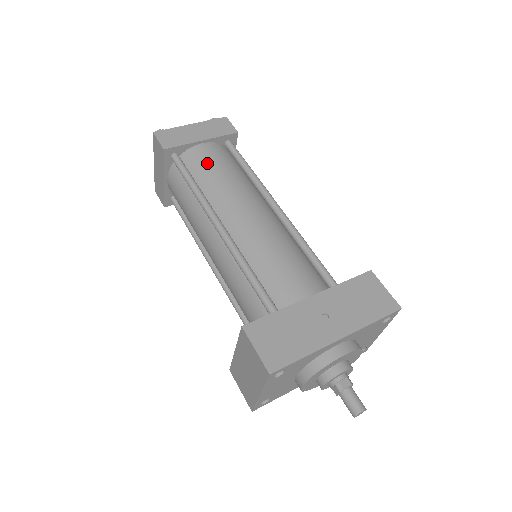
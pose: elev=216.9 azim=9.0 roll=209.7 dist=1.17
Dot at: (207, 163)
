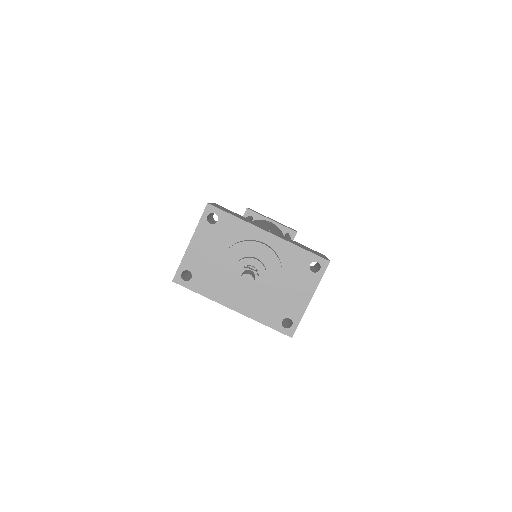
Dot at: (265, 221)
